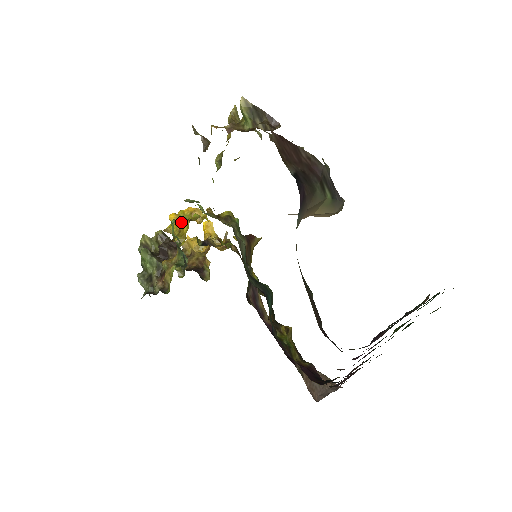
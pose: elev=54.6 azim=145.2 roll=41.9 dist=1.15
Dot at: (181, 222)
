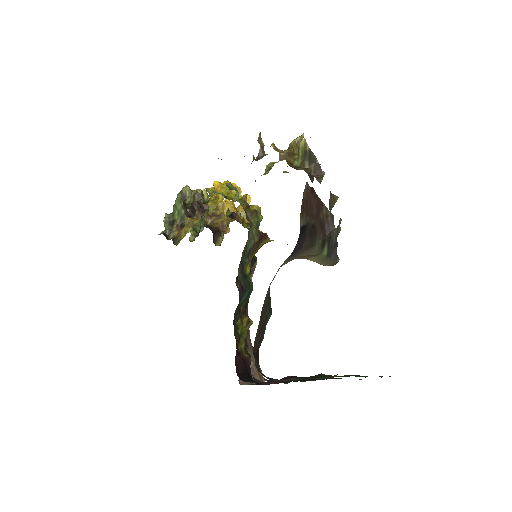
Dot at: (220, 192)
